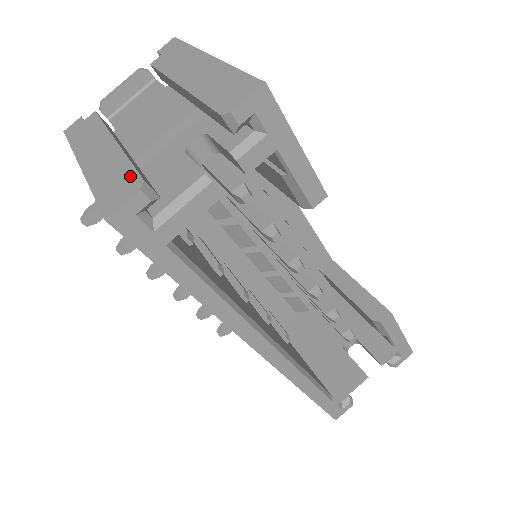
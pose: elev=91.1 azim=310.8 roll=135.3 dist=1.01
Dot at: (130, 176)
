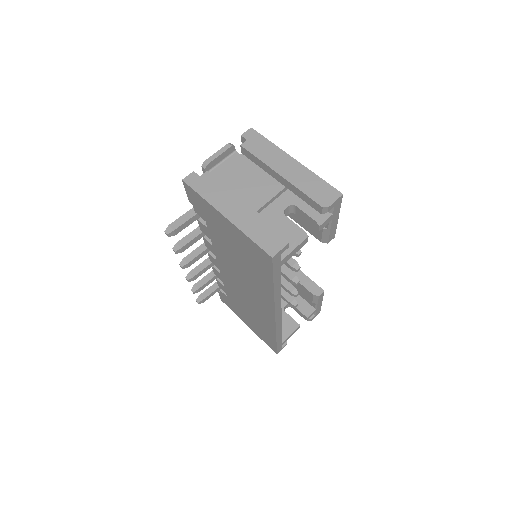
Dot at: (276, 233)
